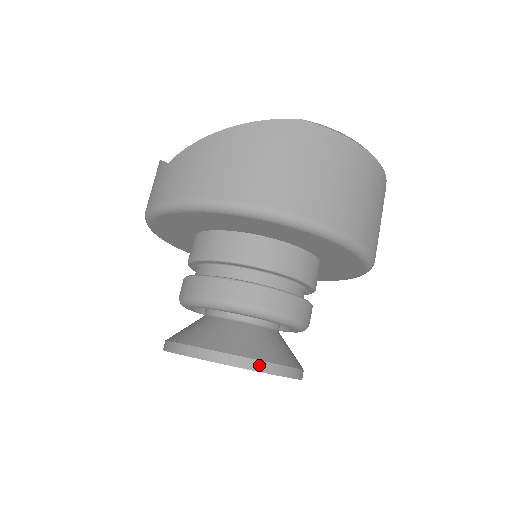
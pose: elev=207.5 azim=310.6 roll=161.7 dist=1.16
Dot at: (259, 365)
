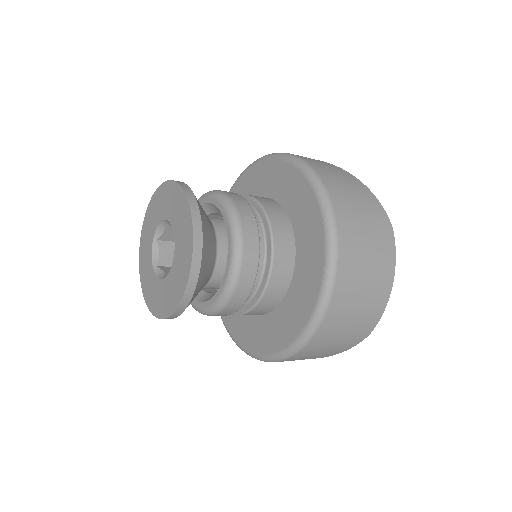
Dot at: (199, 242)
